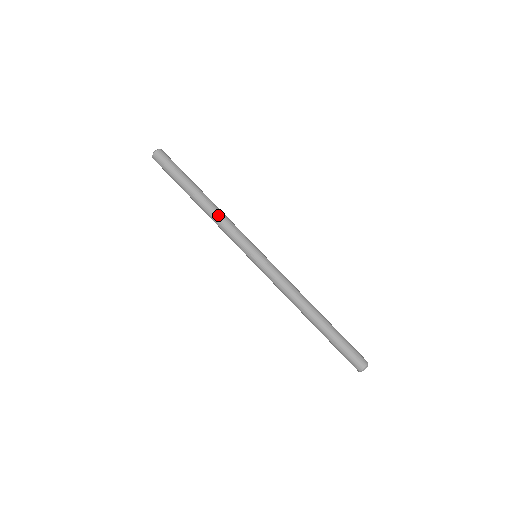
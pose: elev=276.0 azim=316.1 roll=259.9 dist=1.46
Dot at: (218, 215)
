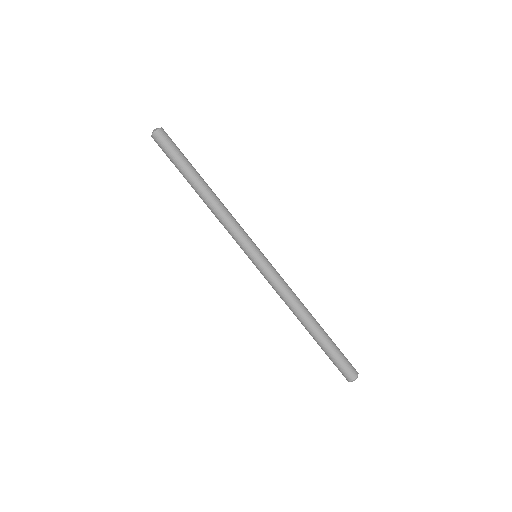
Dot at: (224, 206)
